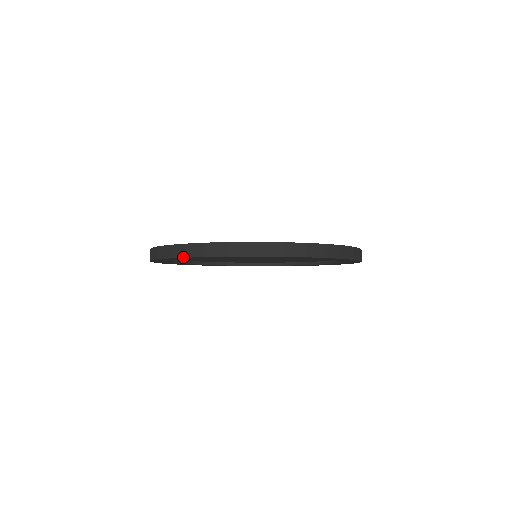
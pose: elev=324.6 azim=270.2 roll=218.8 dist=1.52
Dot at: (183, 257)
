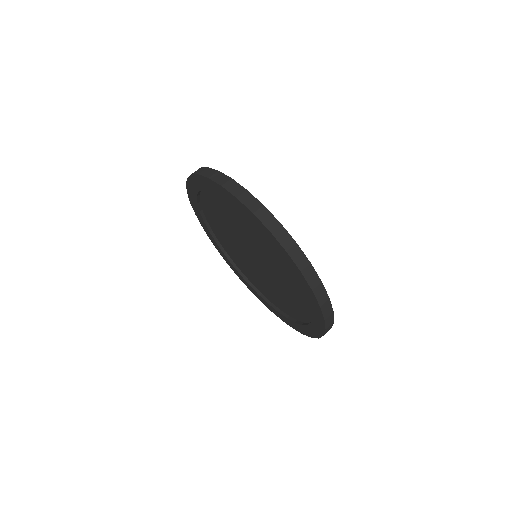
Dot at: (198, 174)
